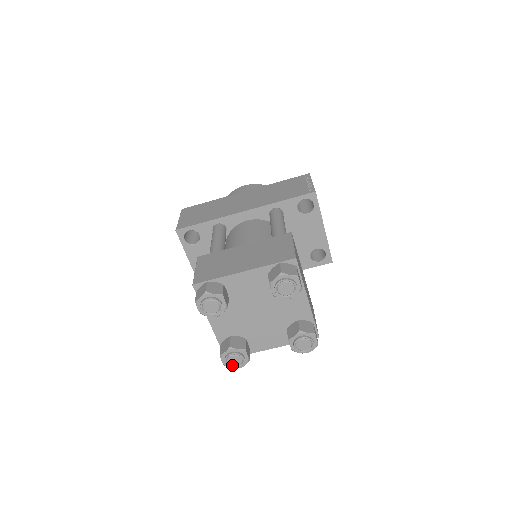
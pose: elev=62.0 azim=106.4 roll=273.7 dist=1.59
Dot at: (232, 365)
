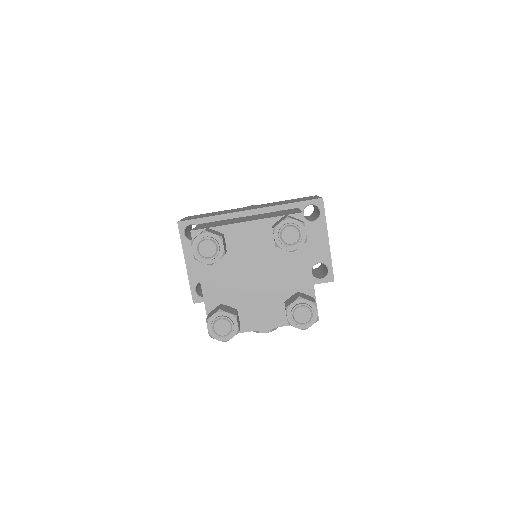
Dot at: (218, 333)
